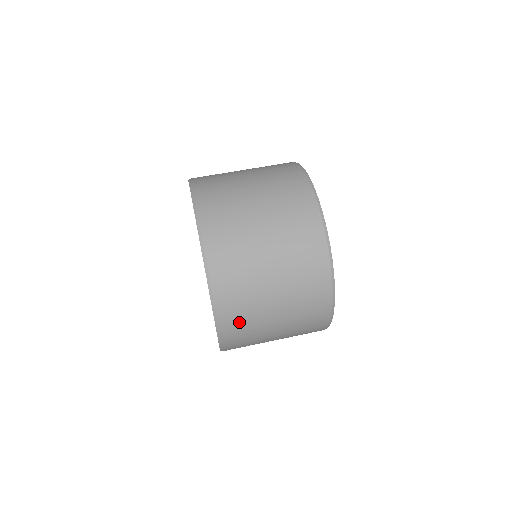
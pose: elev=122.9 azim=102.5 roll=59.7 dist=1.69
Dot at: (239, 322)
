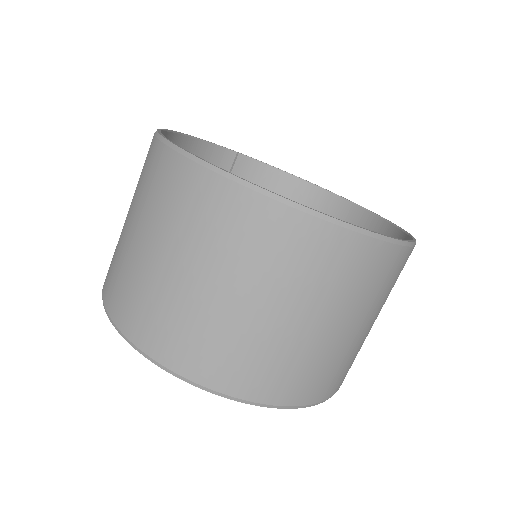
Dot at: occluded
